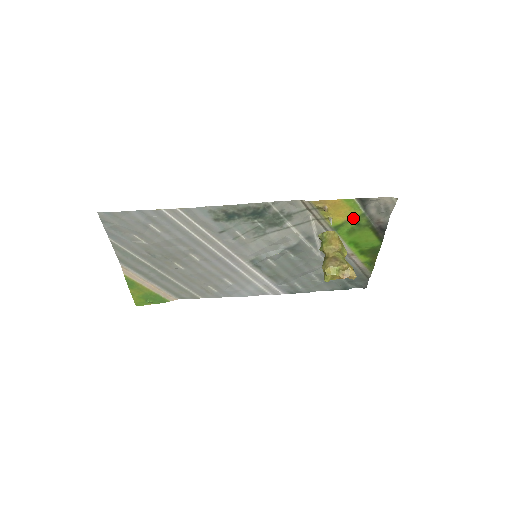
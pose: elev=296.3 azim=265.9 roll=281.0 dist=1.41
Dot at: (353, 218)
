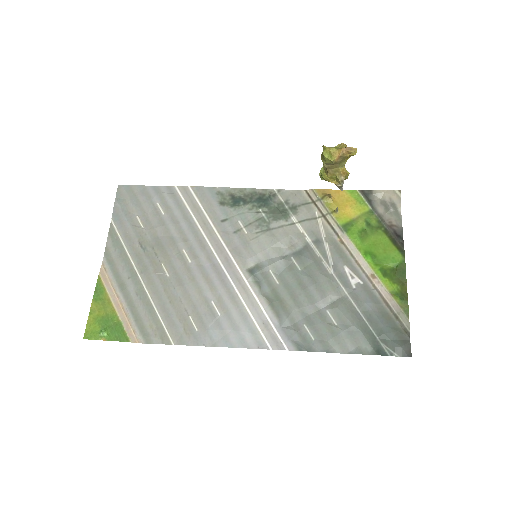
Dot at: (361, 216)
